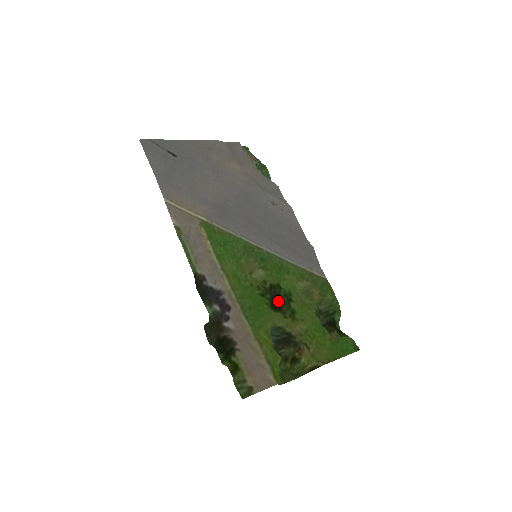
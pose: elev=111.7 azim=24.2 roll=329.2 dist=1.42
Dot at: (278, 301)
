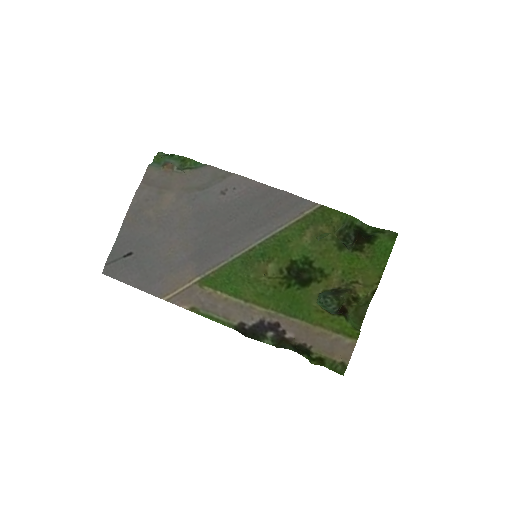
Dot at: (303, 275)
